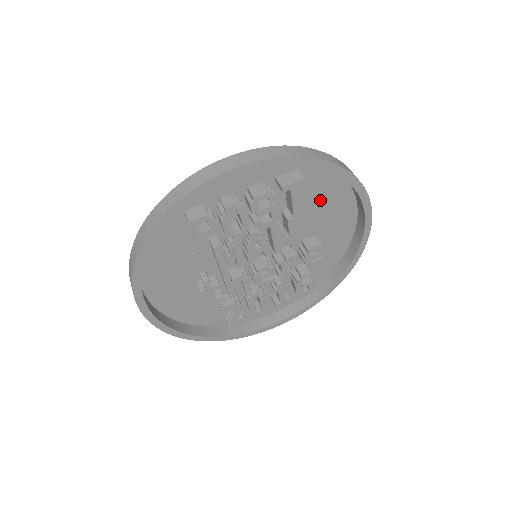
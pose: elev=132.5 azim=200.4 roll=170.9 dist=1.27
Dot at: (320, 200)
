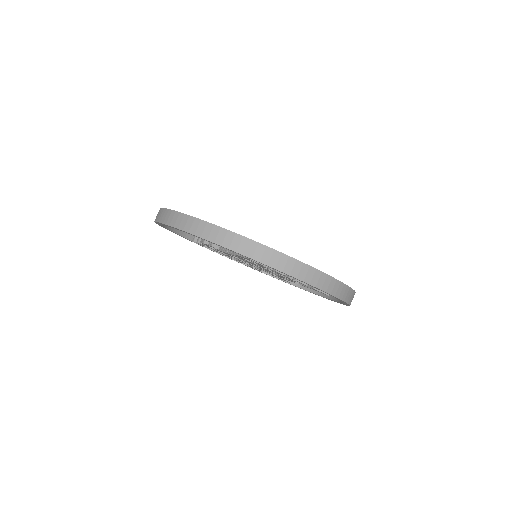
Dot at: occluded
